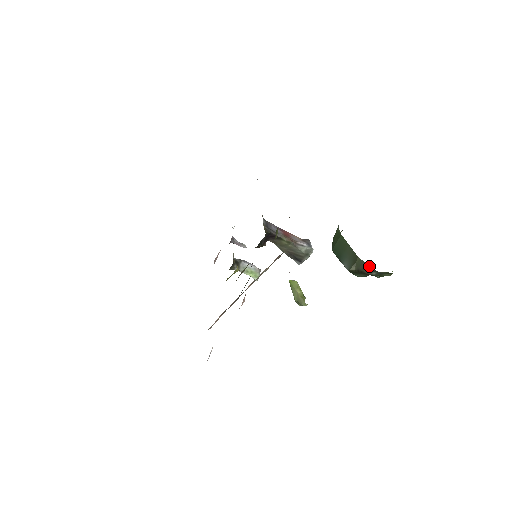
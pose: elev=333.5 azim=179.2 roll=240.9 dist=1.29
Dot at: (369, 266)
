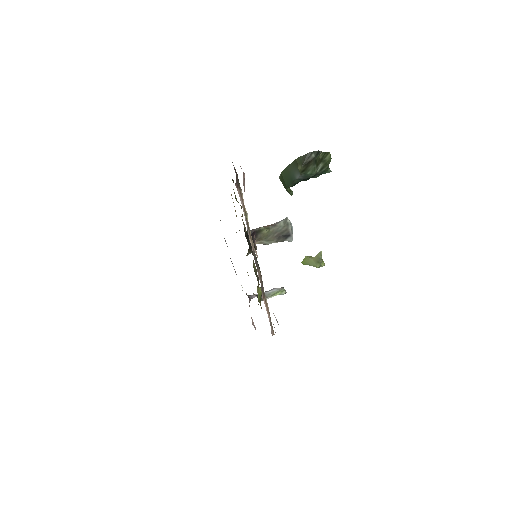
Dot at: (305, 154)
